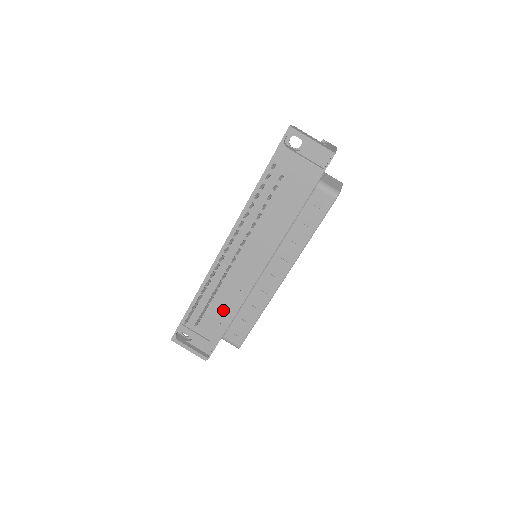
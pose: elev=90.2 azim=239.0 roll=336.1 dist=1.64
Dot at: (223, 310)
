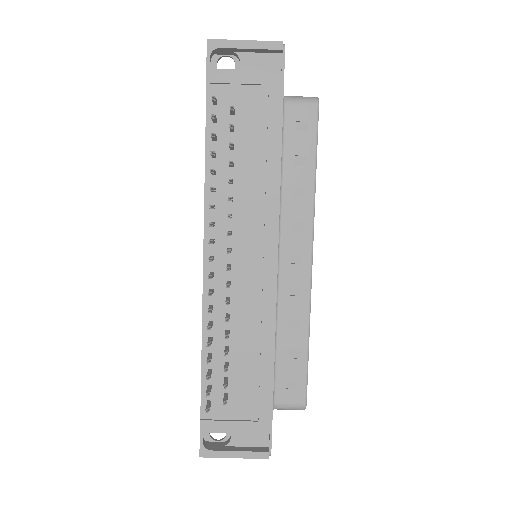
Dot at: (252, 358)
